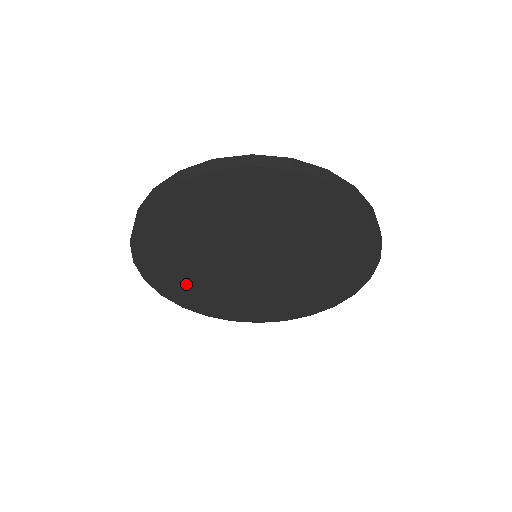
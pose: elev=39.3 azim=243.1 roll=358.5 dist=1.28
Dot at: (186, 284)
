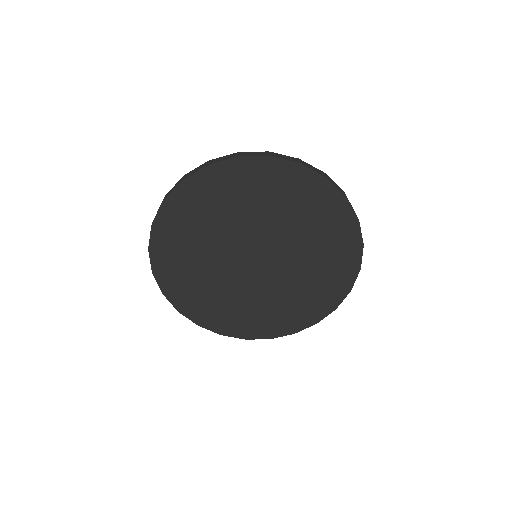
Dot at: (246, 317)
